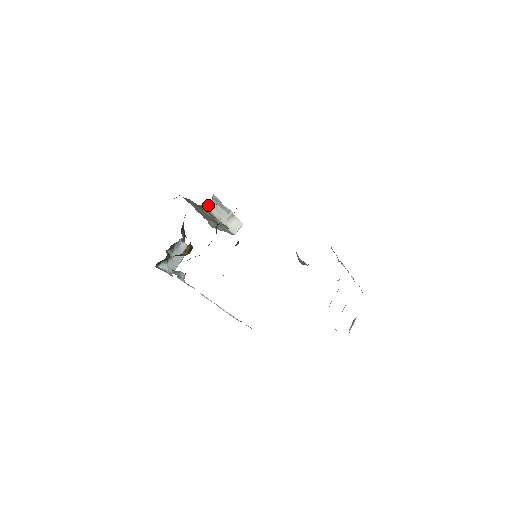
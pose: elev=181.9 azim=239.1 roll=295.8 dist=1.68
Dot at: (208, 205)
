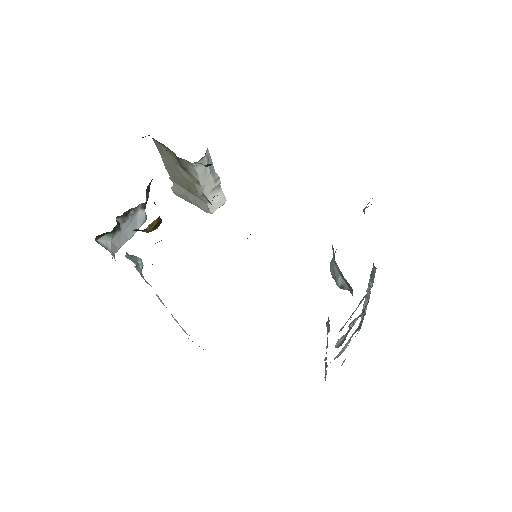
Dot at: (198, 162)
